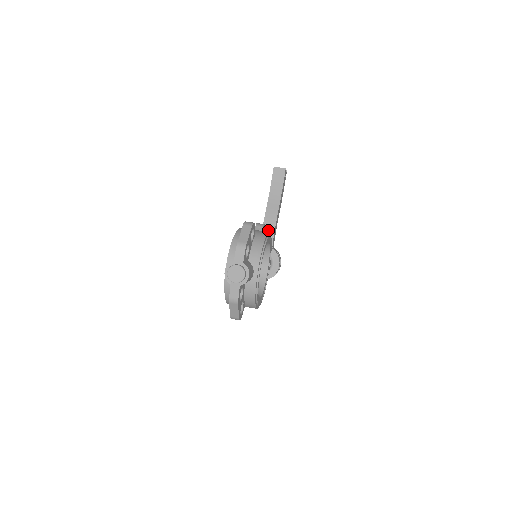
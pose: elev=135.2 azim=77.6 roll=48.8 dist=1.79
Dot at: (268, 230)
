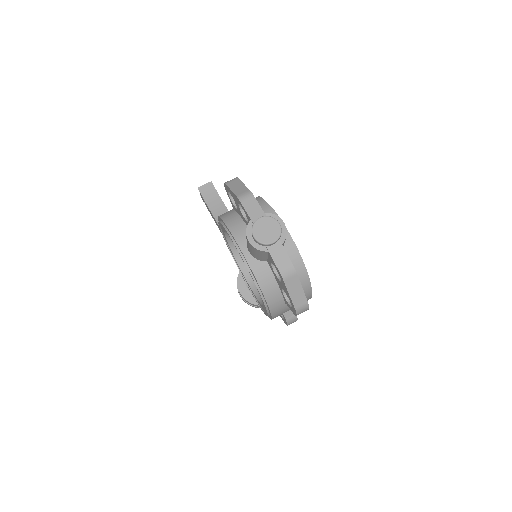
Dot at: occluded
